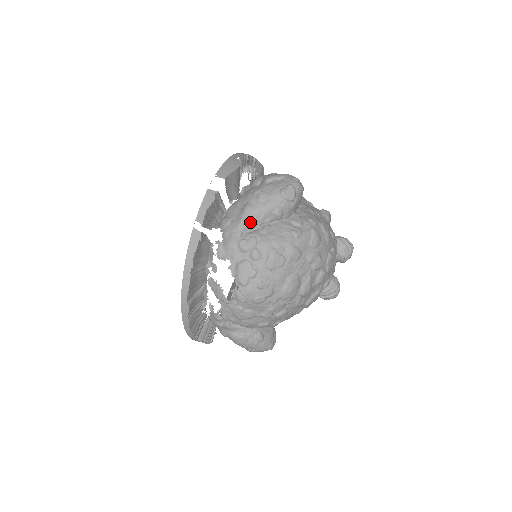
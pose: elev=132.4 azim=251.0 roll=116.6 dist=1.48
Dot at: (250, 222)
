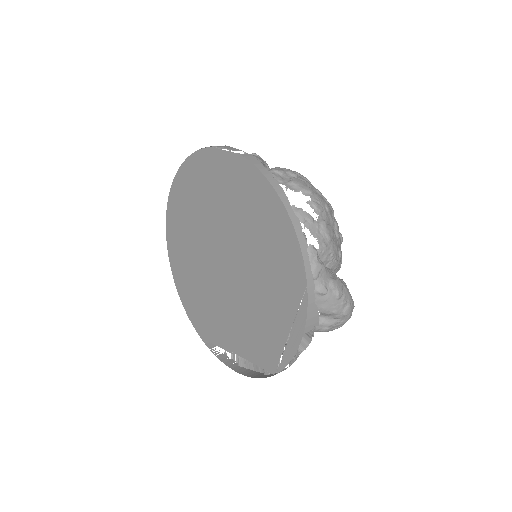
Dot at: occluded
